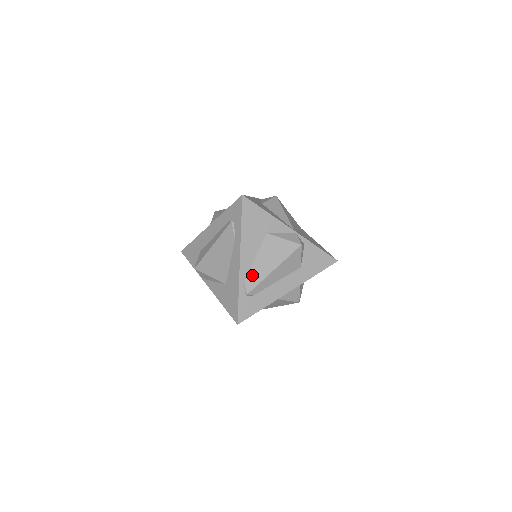
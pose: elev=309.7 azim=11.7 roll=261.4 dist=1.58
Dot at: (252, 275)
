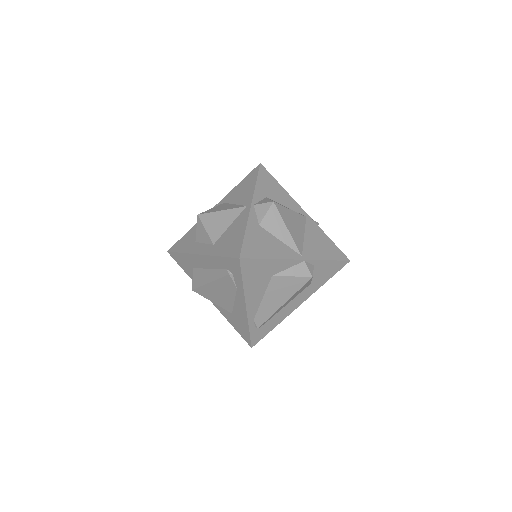
Dot at: (261, 313)
